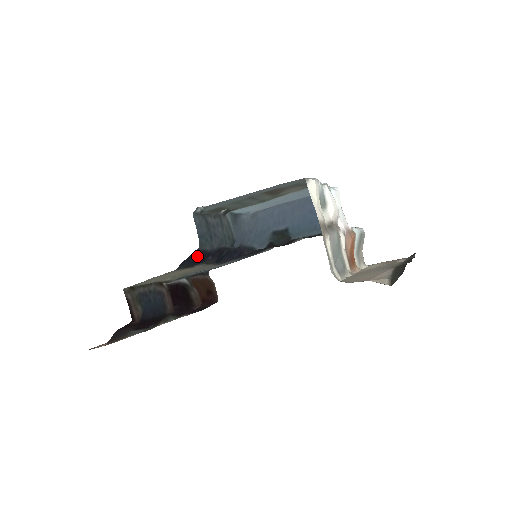
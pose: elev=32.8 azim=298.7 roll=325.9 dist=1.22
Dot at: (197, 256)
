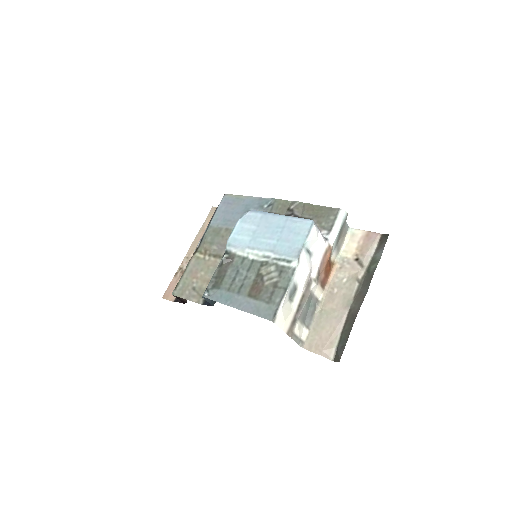
Dot at: occluded
